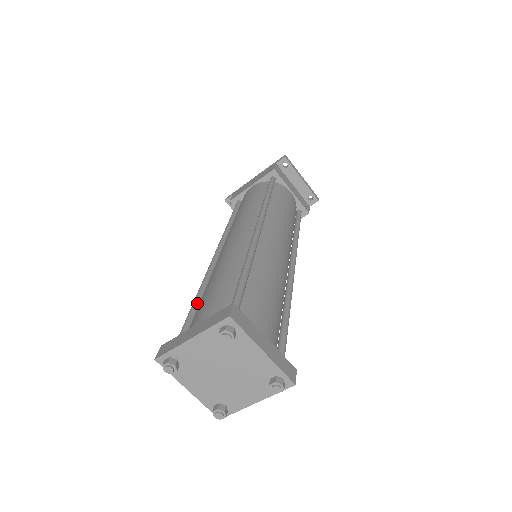
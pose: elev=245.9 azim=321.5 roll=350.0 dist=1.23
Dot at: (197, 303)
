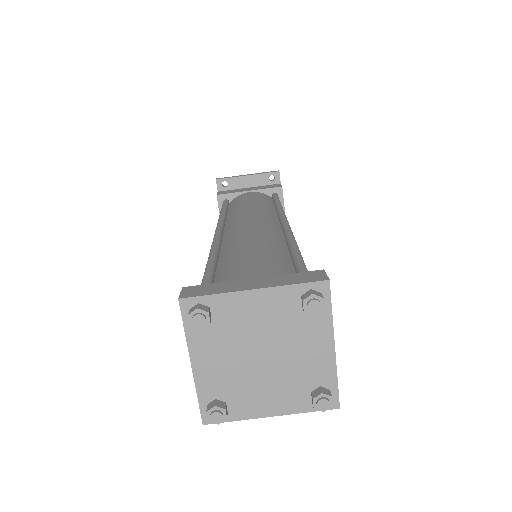
Dot at: occluded
